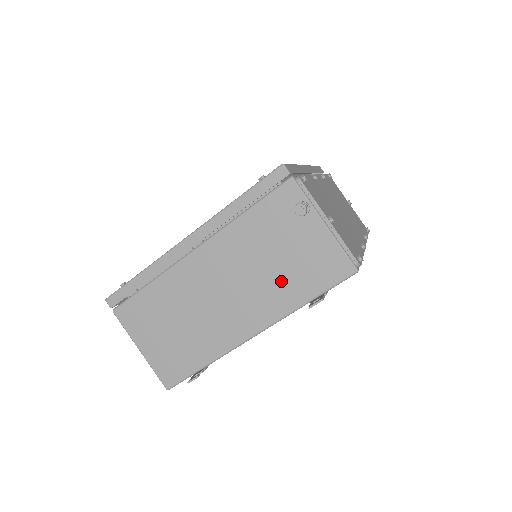
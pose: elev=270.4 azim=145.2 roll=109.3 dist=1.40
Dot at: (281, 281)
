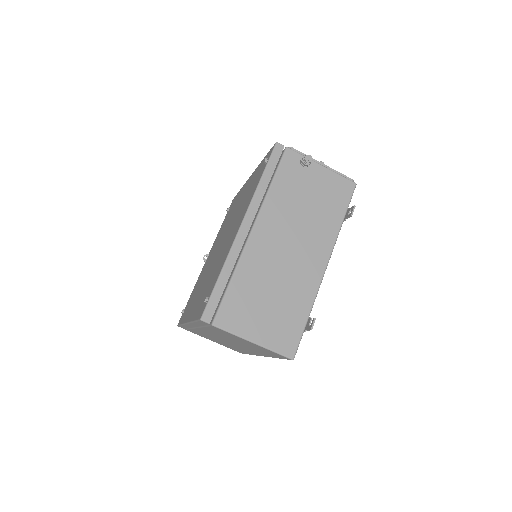
Dot at: (320, 216)
